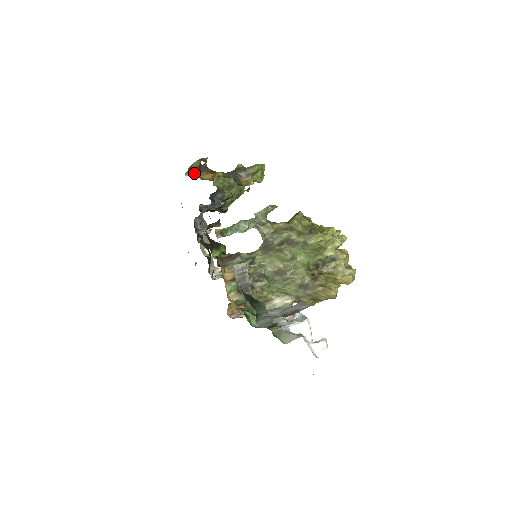
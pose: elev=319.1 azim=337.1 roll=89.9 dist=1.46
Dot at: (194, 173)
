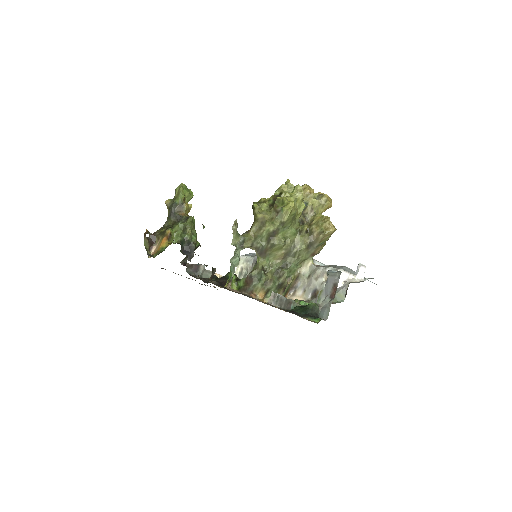
Dot at: (152, 249)
